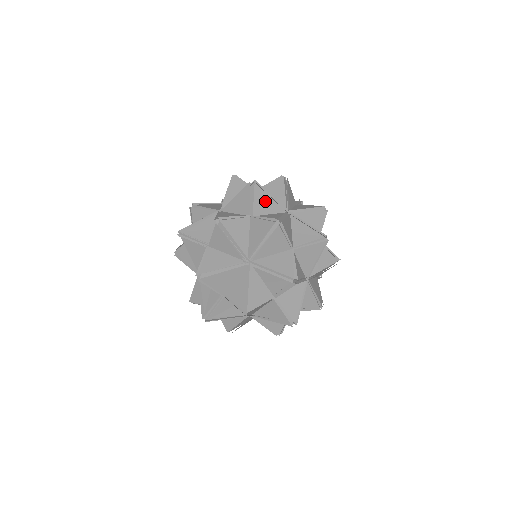
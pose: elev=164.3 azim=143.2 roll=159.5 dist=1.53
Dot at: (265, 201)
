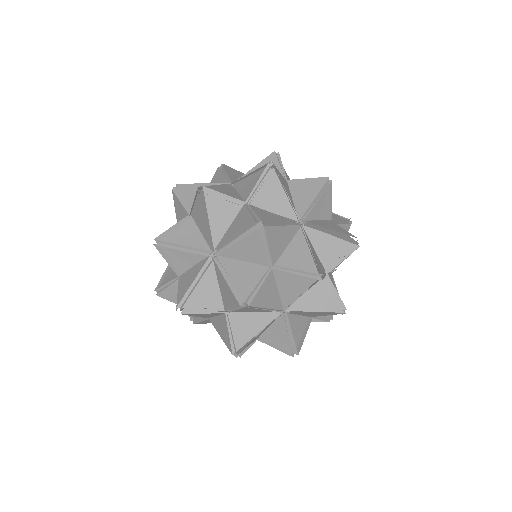
Dot at: (255, 310)
